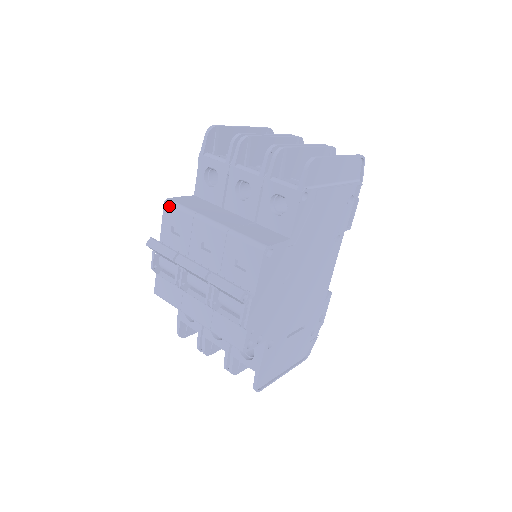
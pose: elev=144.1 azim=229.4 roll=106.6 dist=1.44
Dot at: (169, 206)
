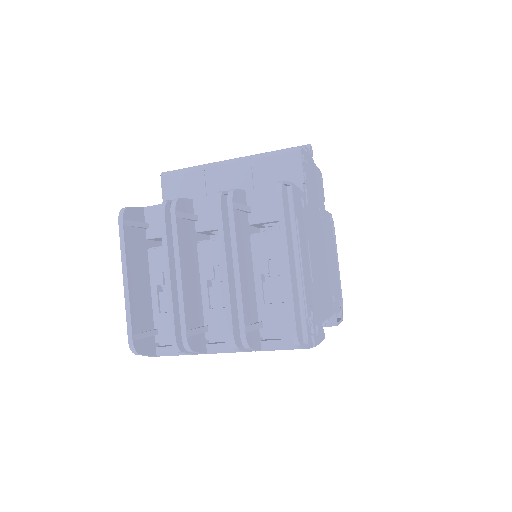
Dot at: occluded
